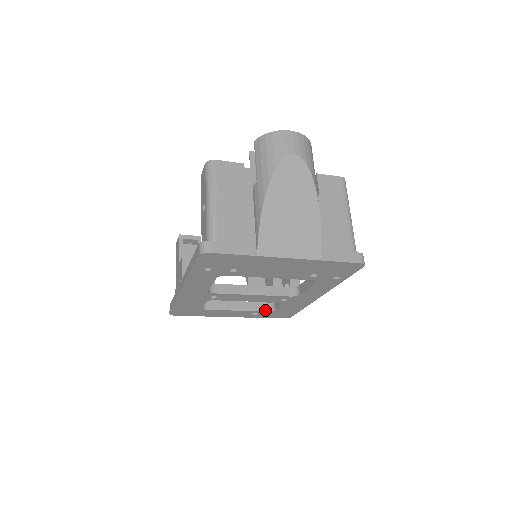
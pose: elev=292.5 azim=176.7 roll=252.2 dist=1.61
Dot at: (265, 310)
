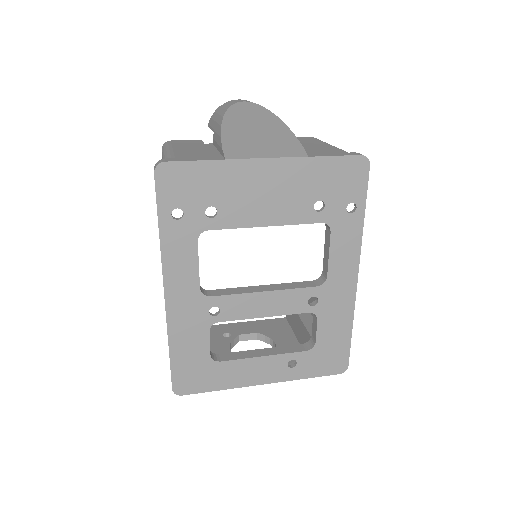
Dot at: (302, 350)
